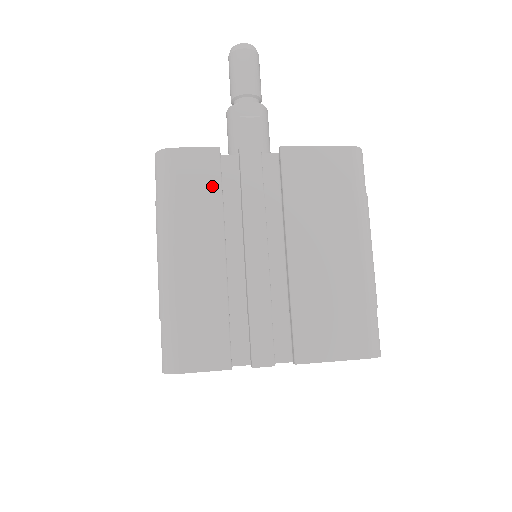
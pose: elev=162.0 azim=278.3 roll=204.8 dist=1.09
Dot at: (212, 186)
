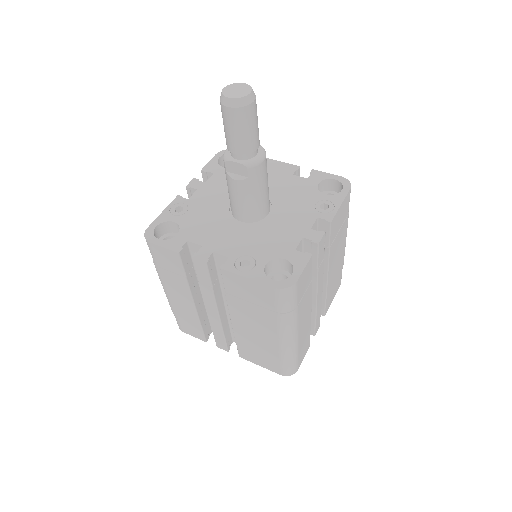
Dot at: (179, 271)
